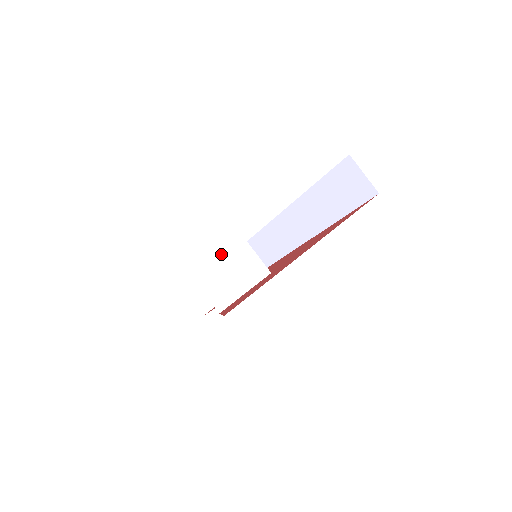
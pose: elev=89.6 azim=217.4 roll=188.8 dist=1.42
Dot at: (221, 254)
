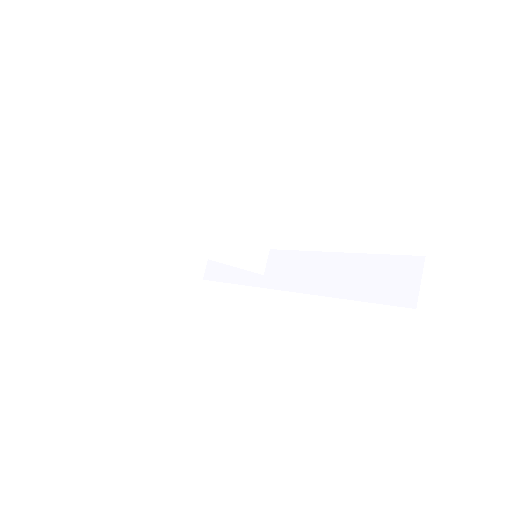
Dot at: occluded
